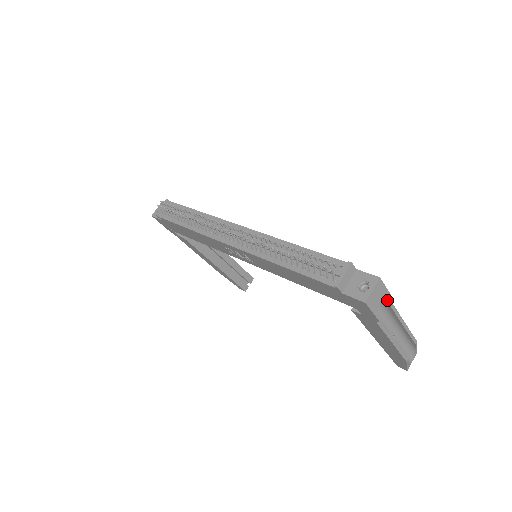
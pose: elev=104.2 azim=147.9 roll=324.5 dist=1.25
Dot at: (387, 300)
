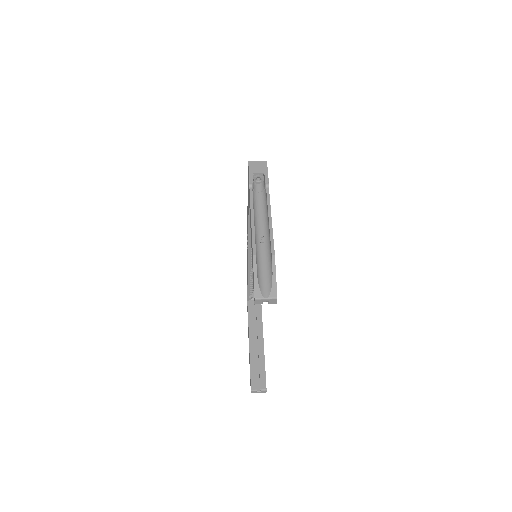
Dot at: (265, 182)
